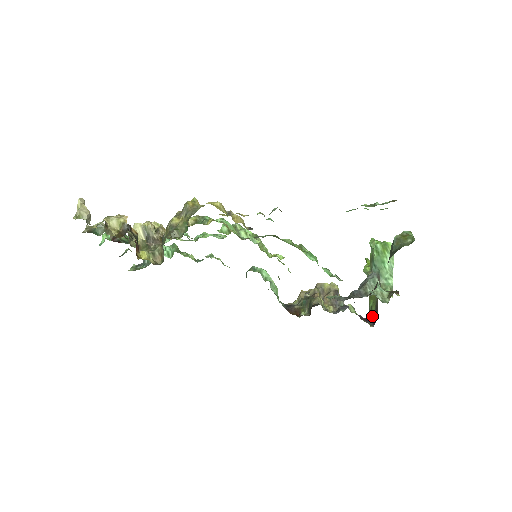
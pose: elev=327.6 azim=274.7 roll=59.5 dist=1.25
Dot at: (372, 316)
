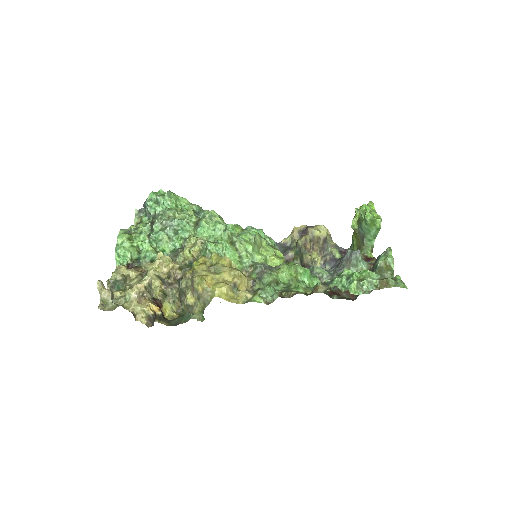
Dot at: occluded
